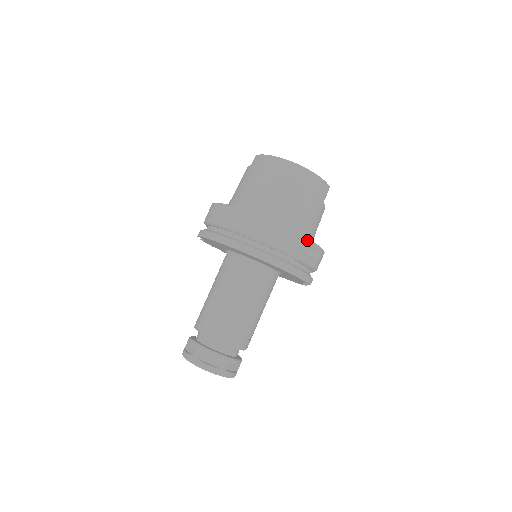
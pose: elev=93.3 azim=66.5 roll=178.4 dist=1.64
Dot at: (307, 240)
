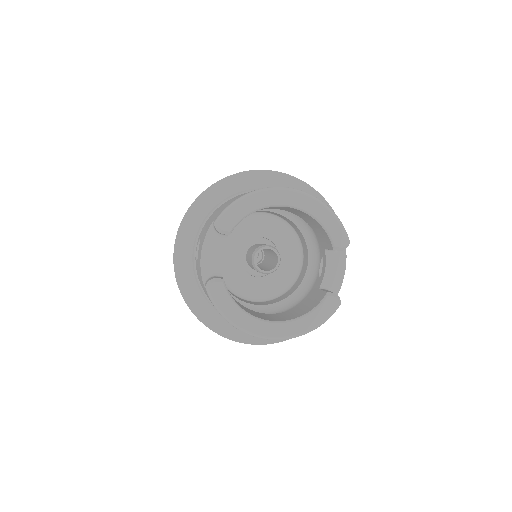
Dot at: occluded
